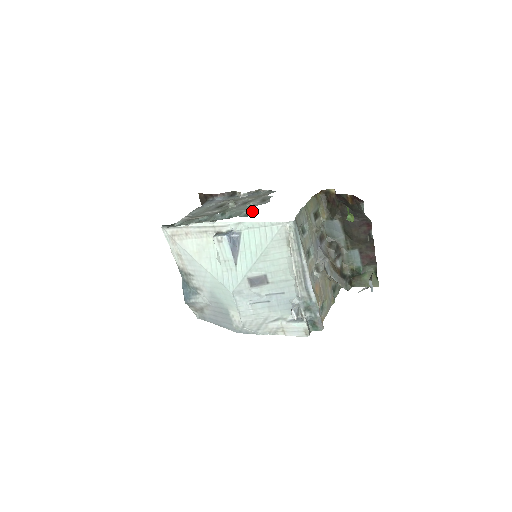
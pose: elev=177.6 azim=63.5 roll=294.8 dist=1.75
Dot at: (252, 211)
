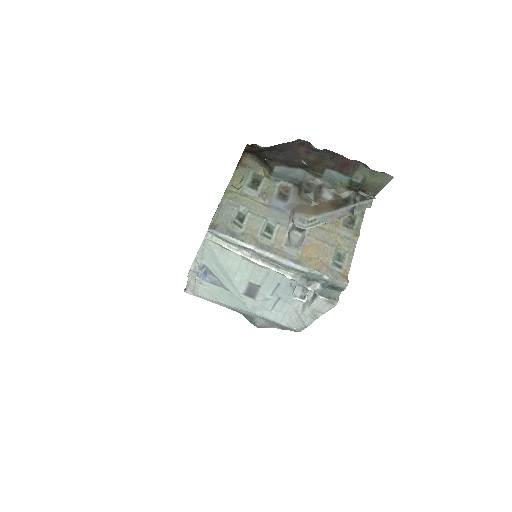
Dot at: occluded
